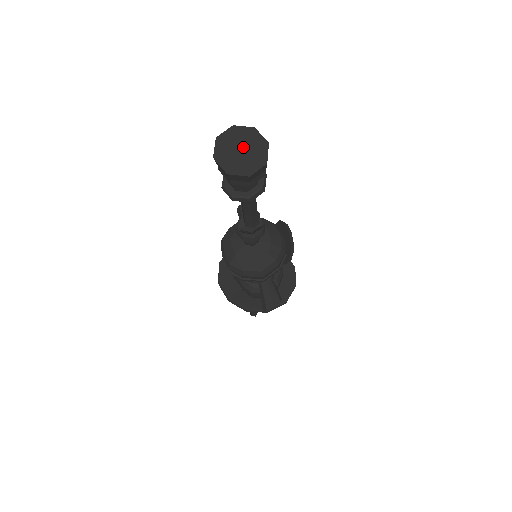
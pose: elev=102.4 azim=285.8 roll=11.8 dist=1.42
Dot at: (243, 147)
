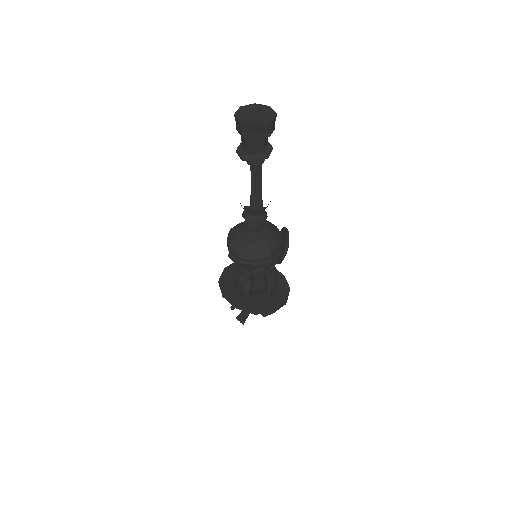
Dot at: (258, 113)
